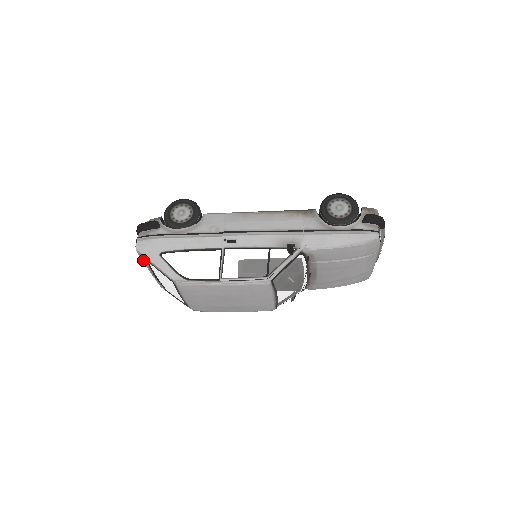
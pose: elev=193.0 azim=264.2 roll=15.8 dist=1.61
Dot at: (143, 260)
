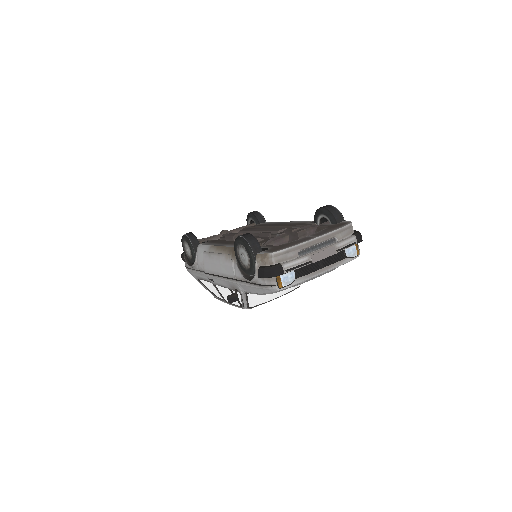
Dot at: occluded
